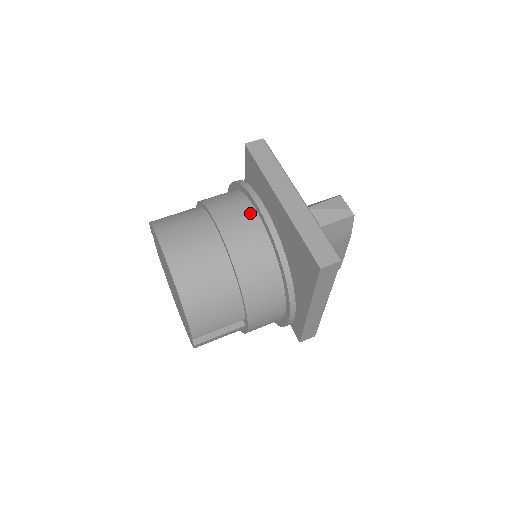
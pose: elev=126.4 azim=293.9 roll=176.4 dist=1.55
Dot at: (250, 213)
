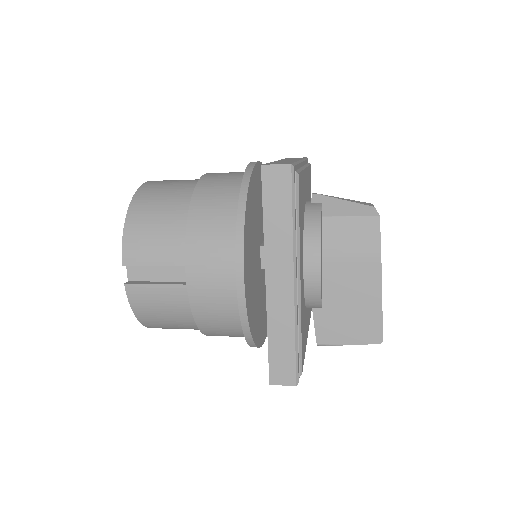
Dot at: occluded
